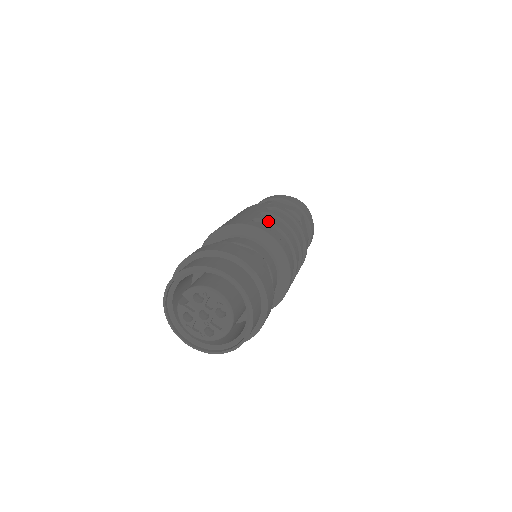
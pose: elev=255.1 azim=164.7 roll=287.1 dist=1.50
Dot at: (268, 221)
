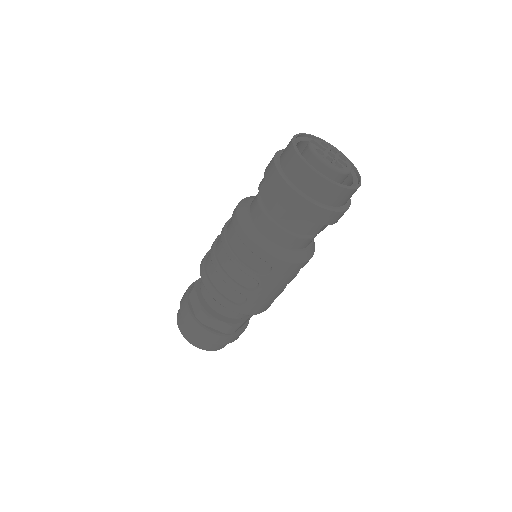
Dot at: occluded
